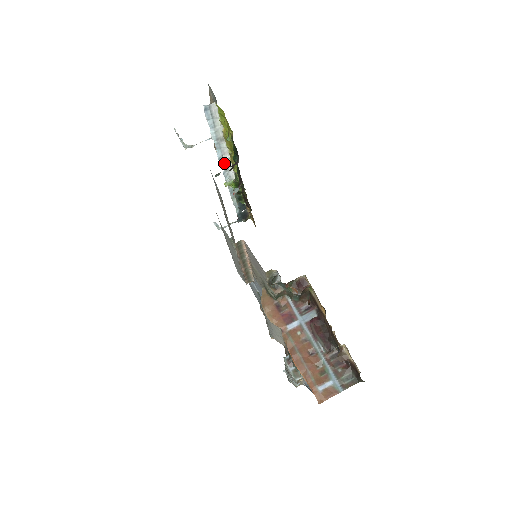
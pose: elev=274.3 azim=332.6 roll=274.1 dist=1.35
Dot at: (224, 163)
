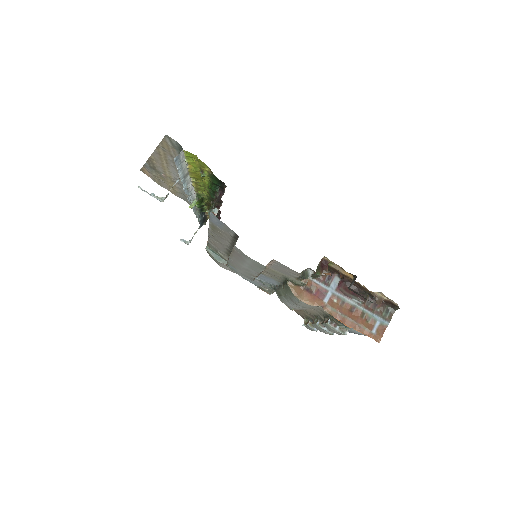
Dot at: (188, 191)
